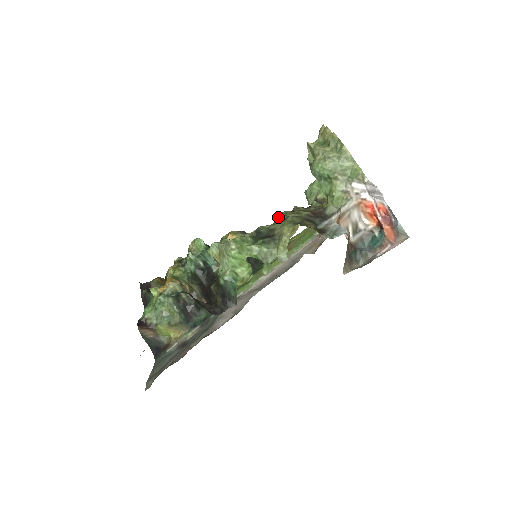
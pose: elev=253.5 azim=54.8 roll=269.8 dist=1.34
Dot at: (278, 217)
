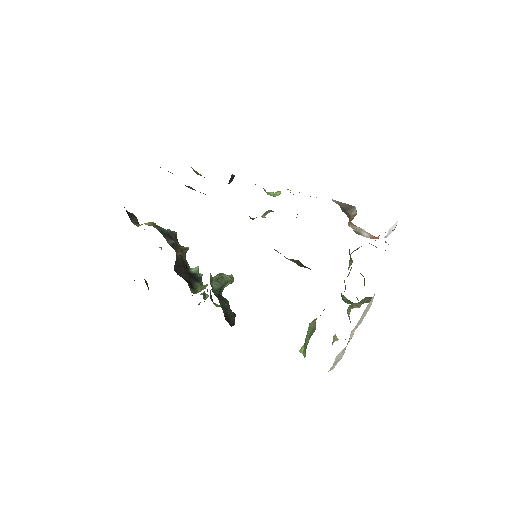
Dot at: occluded
